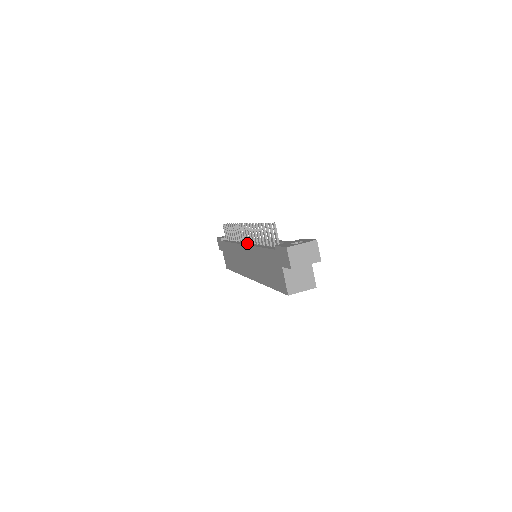
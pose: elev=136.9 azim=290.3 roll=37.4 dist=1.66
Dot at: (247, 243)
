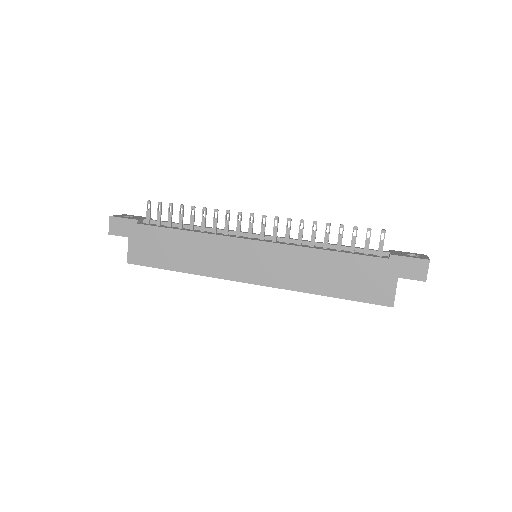
Dot at: (261, 239)
